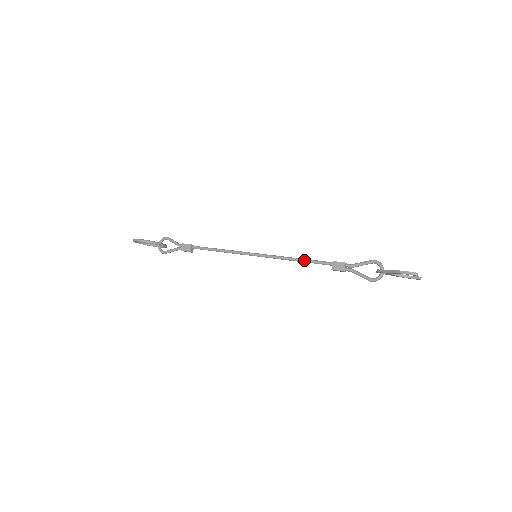
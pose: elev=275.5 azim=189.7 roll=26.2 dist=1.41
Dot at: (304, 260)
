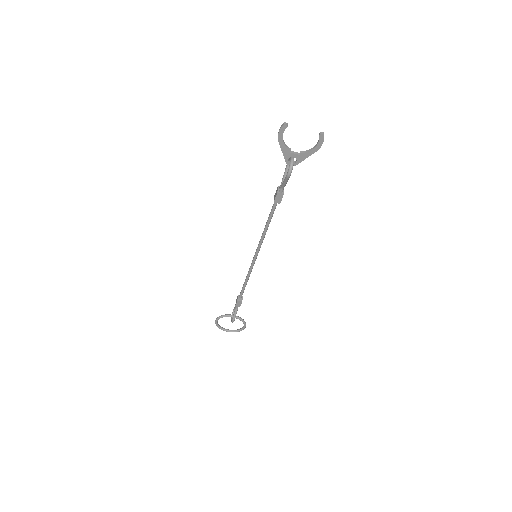
Dot at: (267, 220)
